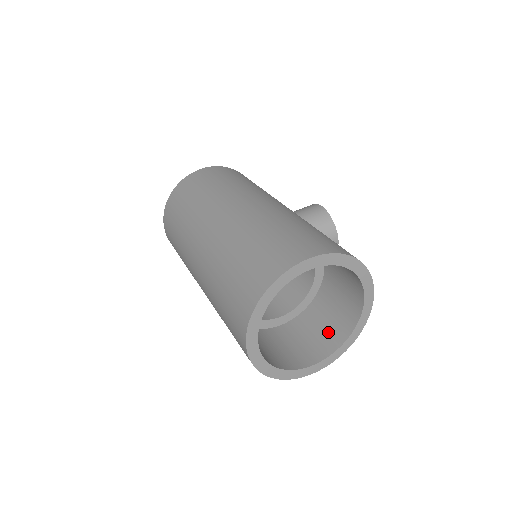
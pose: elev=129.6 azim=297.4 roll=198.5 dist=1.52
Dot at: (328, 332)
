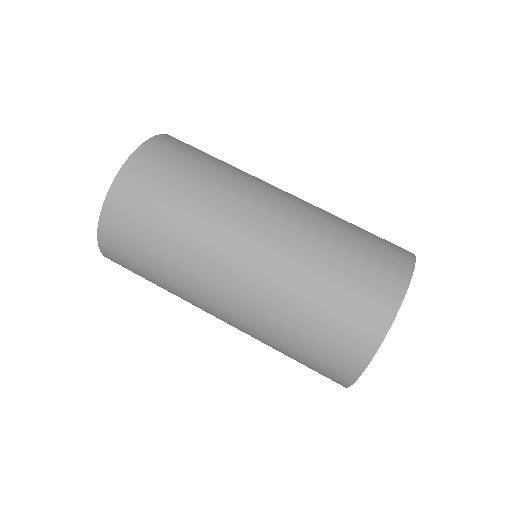
Dot at: occluded
